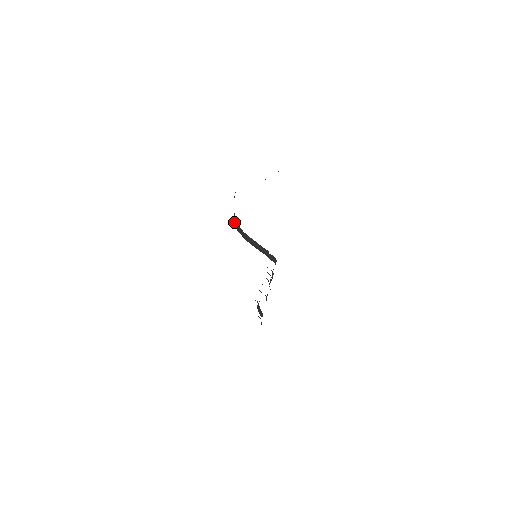
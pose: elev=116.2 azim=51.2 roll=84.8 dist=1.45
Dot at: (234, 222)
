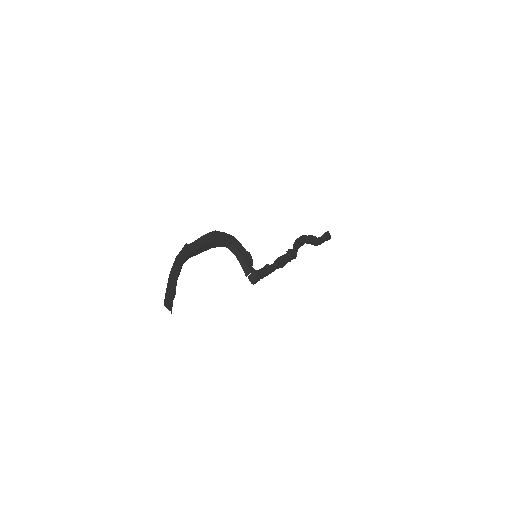
Dot at: (218, 246)
